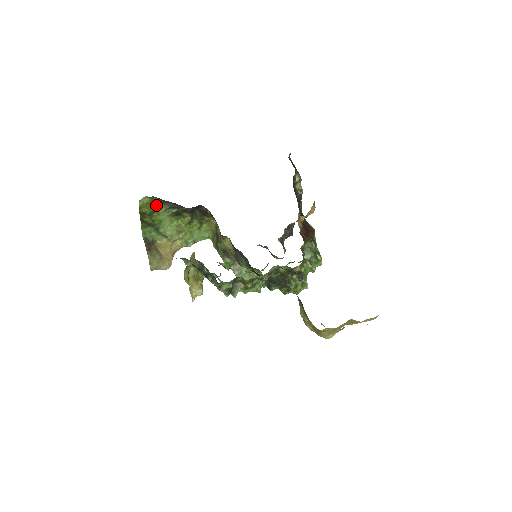
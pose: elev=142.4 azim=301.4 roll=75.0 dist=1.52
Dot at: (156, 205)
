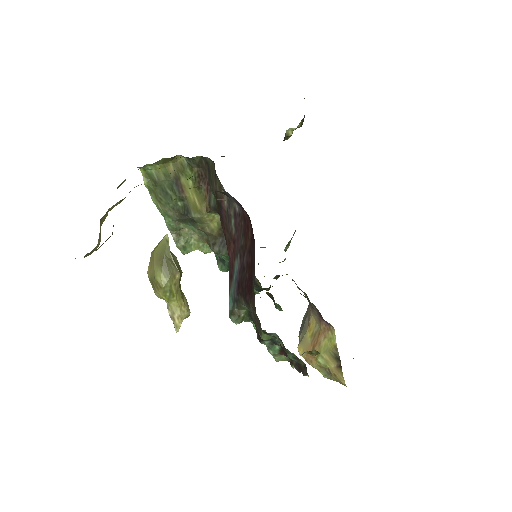
Dot at: occluded
